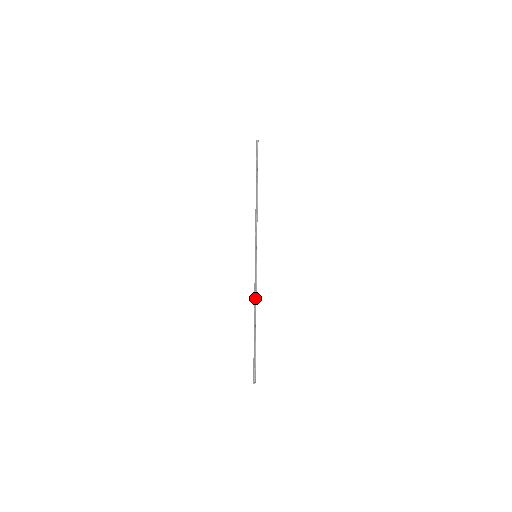
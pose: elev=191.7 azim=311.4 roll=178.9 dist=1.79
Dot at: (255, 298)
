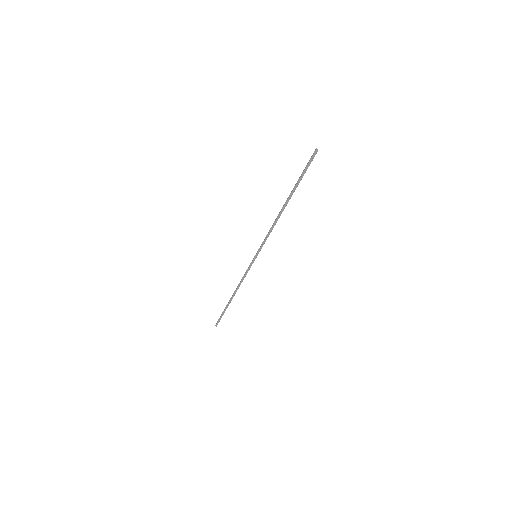
Dot at: occluded
